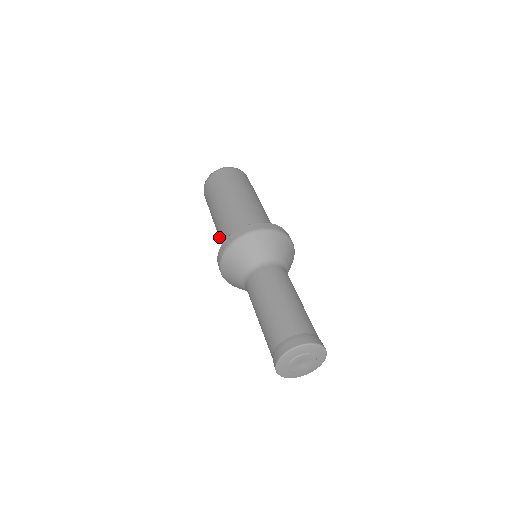
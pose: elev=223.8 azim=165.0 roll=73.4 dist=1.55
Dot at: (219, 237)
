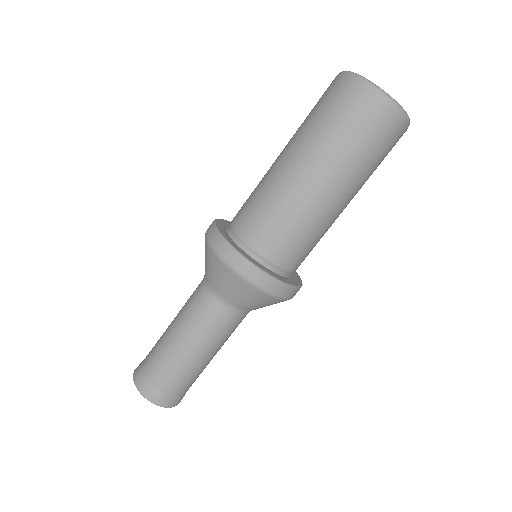
Dot at: (257, 185)
